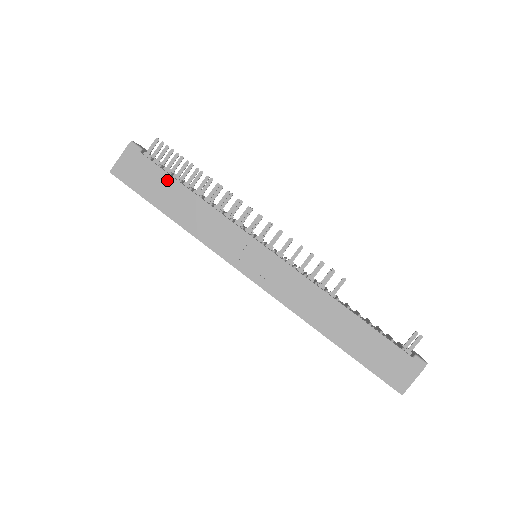
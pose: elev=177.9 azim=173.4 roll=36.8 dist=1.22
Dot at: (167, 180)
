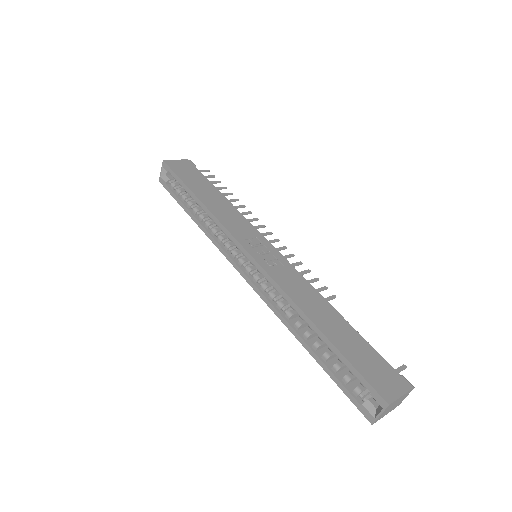
Dot at: (207, 183)
